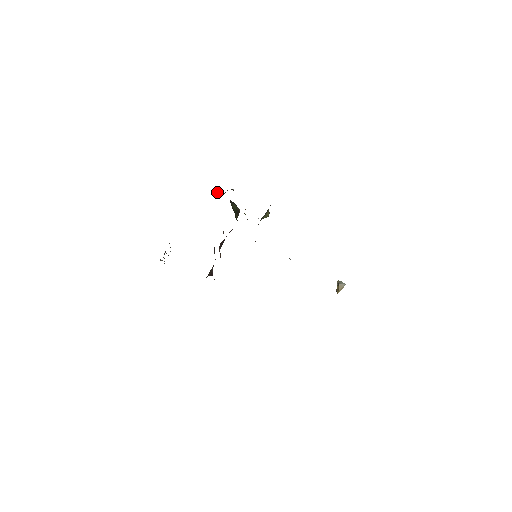
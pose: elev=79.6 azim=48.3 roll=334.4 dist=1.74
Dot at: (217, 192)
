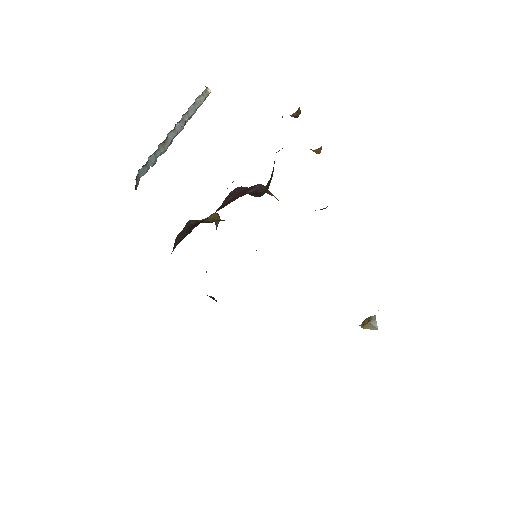
Dot at: occluded
